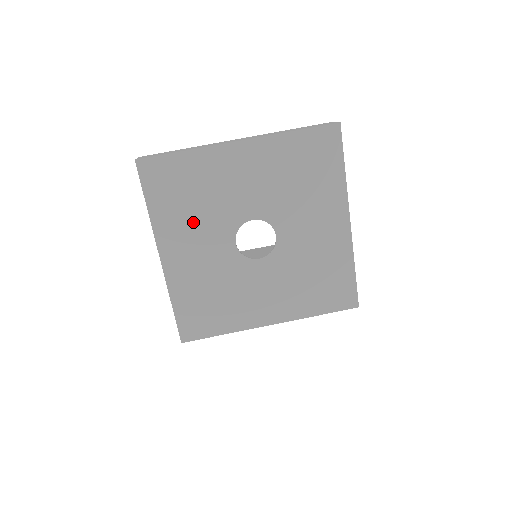
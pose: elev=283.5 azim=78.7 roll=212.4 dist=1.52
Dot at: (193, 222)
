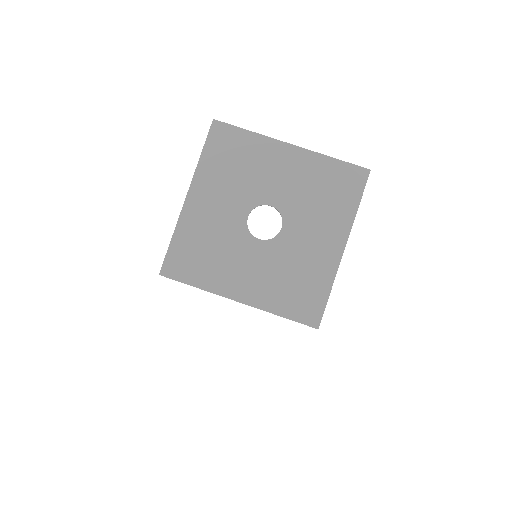
Dot at: (226, 183)
